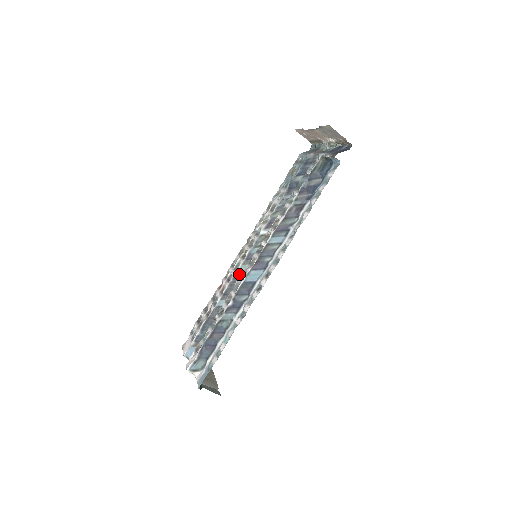
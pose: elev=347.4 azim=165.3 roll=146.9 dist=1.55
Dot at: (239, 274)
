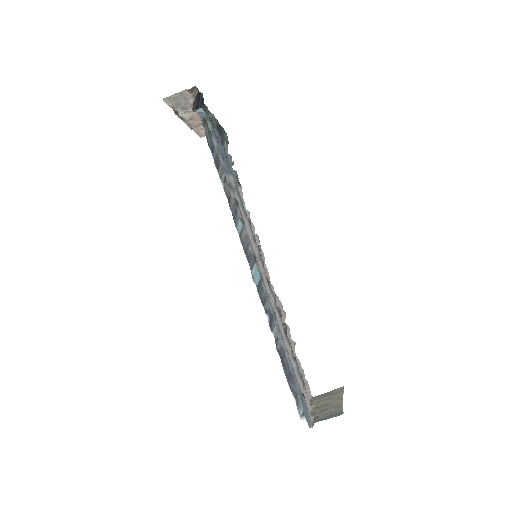
Dot at: occluded
